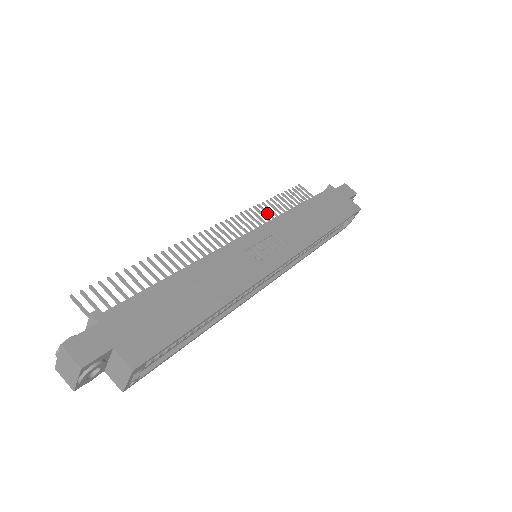
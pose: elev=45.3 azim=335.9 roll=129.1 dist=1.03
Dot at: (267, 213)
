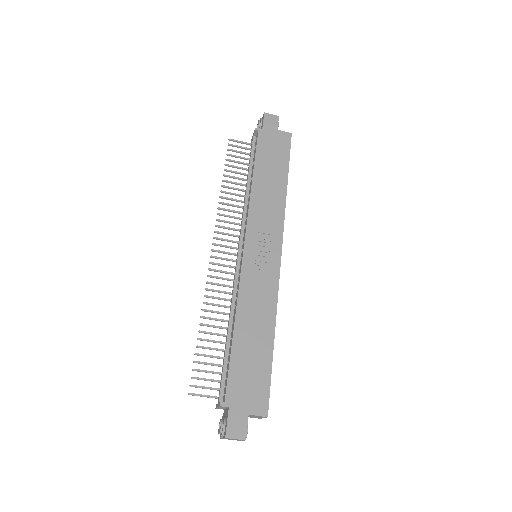
Dot at: (231, 200)
